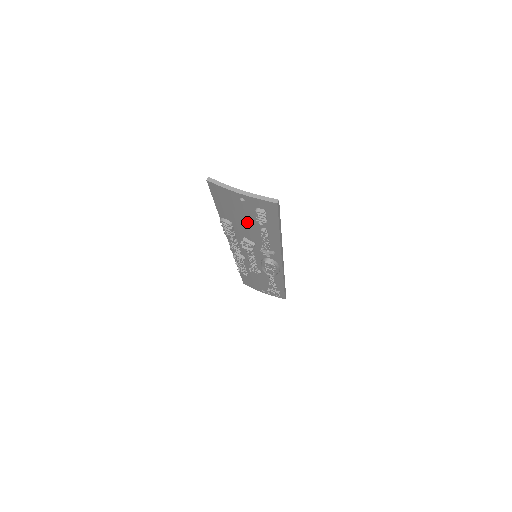
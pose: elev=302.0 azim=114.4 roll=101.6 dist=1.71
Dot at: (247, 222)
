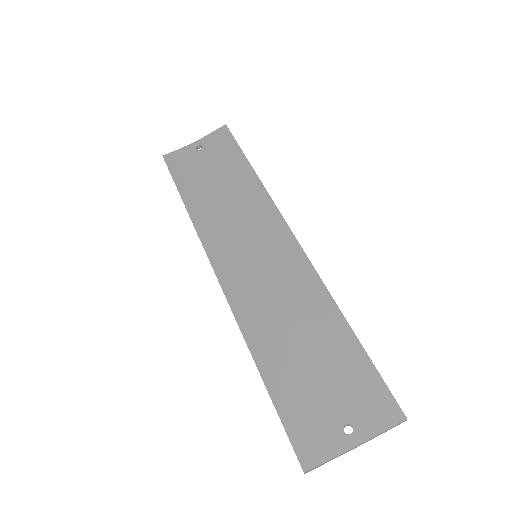
Dot at: (312, 364)
